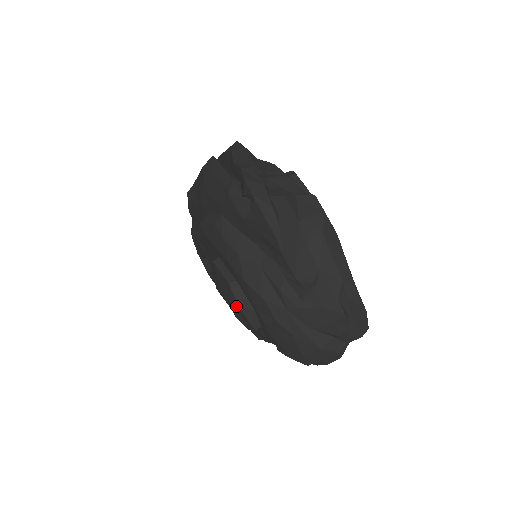
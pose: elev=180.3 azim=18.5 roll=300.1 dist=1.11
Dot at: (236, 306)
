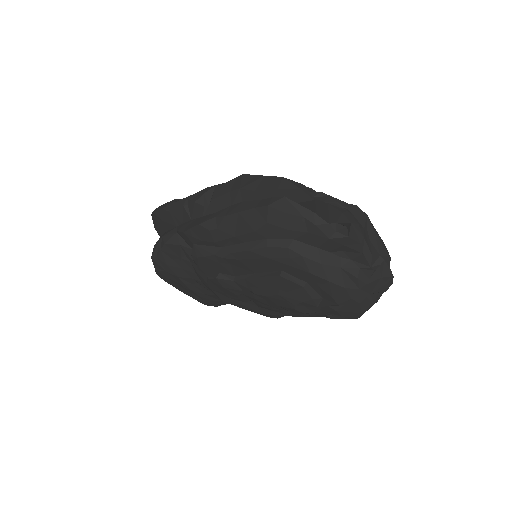
Dot at: (308, 301)
